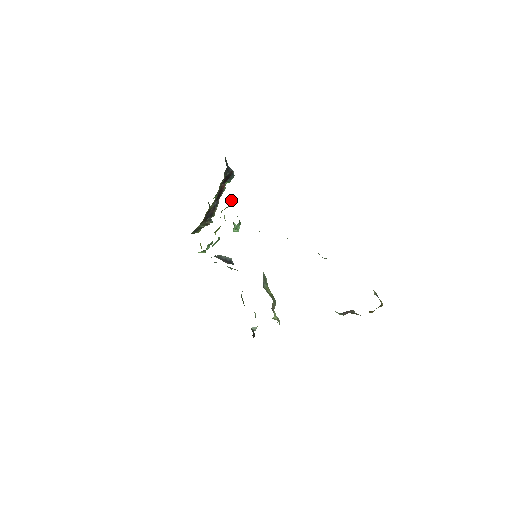
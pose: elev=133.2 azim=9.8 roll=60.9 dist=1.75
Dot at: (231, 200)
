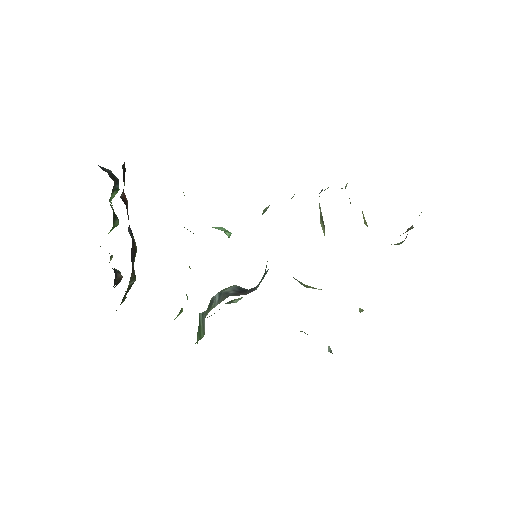
Dot at: occluded
